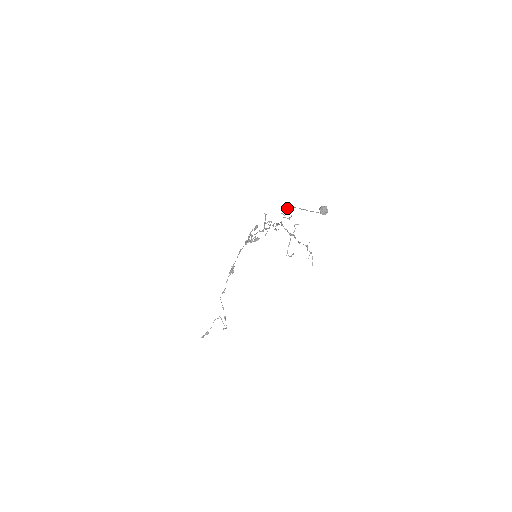
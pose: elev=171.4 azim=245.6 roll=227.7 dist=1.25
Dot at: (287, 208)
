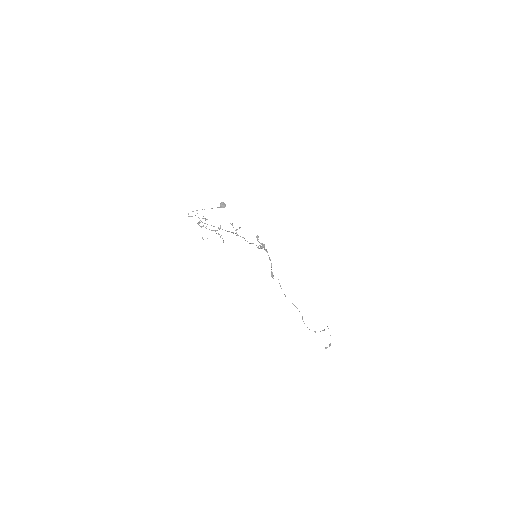
Dot at: occluded
